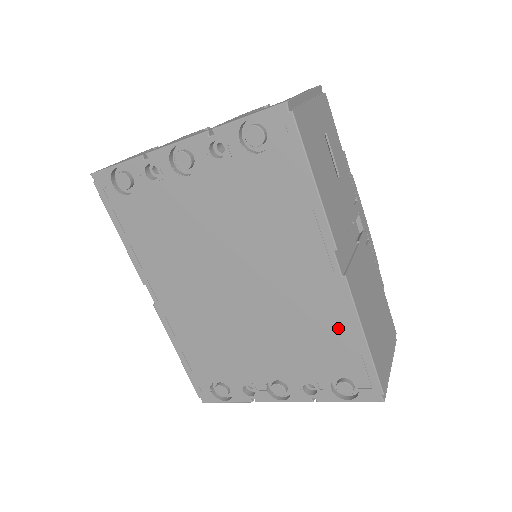
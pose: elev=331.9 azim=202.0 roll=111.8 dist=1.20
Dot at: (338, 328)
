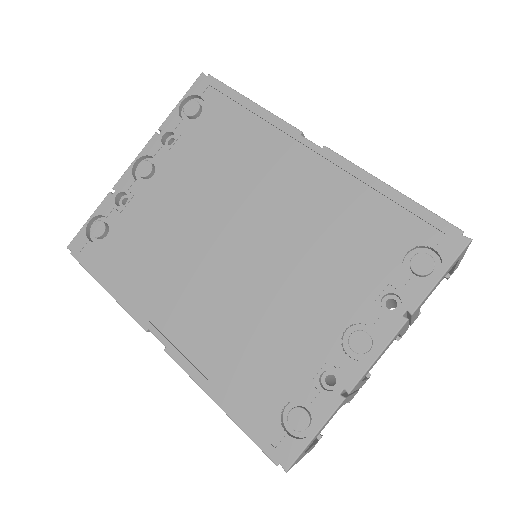
Dot at: (357, 198)
